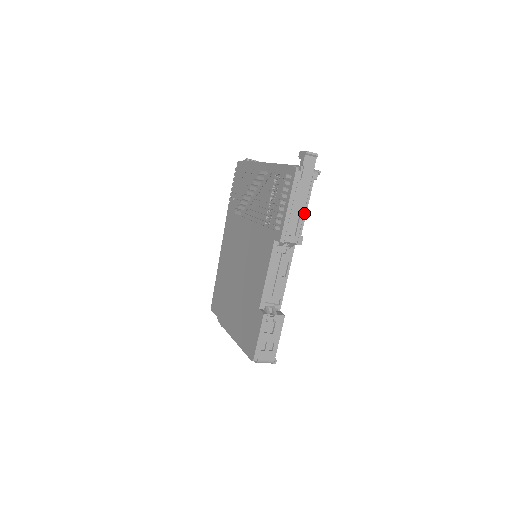
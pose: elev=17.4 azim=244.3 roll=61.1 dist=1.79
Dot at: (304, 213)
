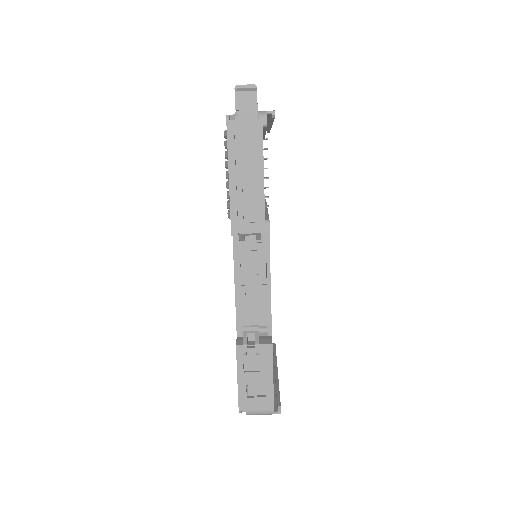
Dot at: (260, 184)
